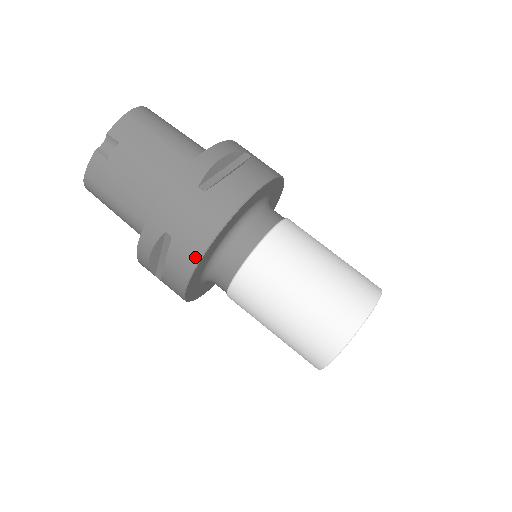
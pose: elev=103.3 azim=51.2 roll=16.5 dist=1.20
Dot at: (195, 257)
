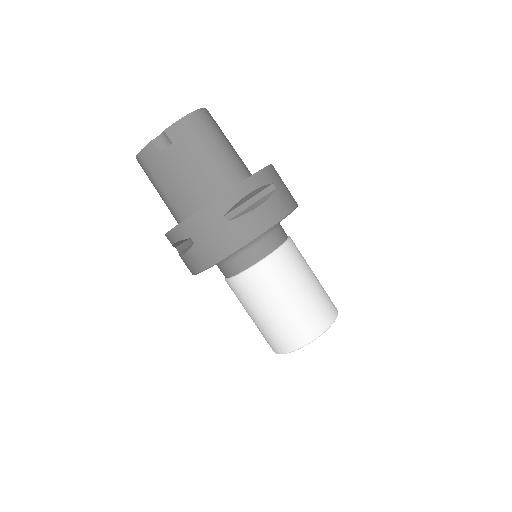
Dot at: (207, 264)
